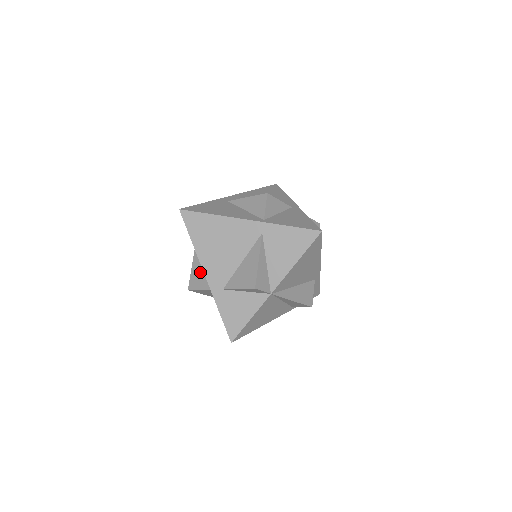
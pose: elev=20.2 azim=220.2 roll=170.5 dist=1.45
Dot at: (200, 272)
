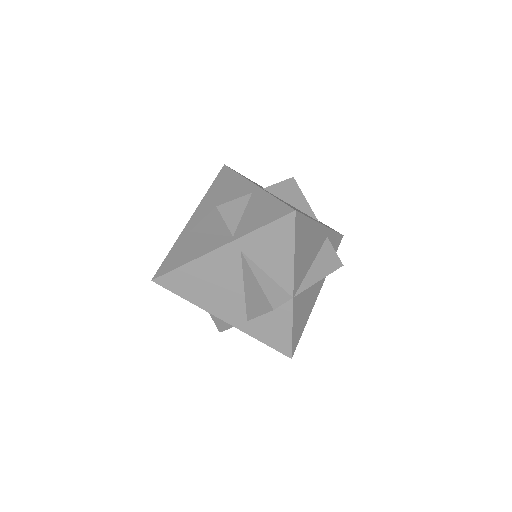
Dot at: occluded
